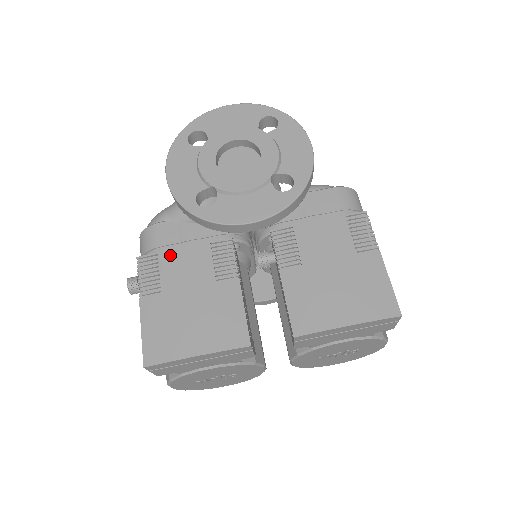
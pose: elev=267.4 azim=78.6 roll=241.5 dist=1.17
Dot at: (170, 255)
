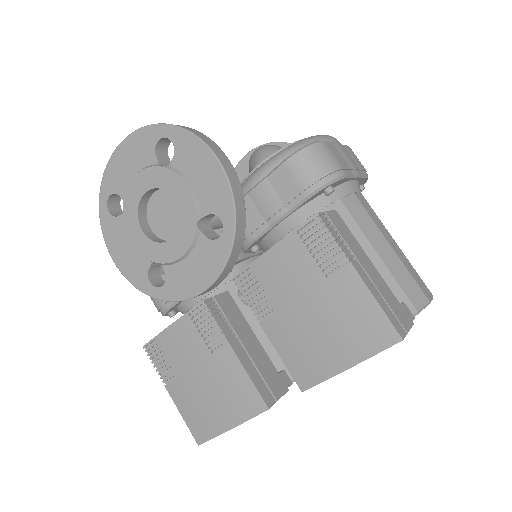
Dot at: (164, 338)
